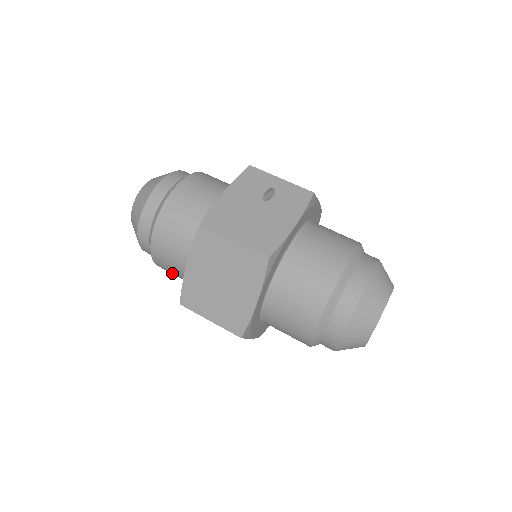
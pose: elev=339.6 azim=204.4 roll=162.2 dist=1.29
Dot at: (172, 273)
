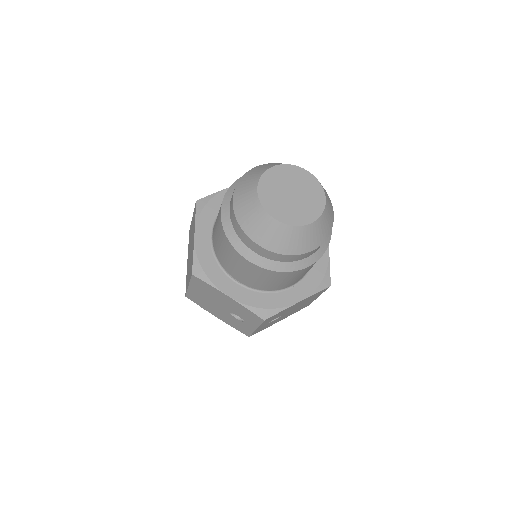
Dot at: occluded
